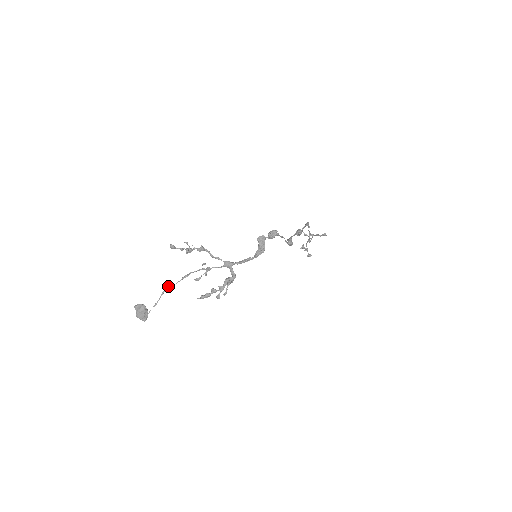
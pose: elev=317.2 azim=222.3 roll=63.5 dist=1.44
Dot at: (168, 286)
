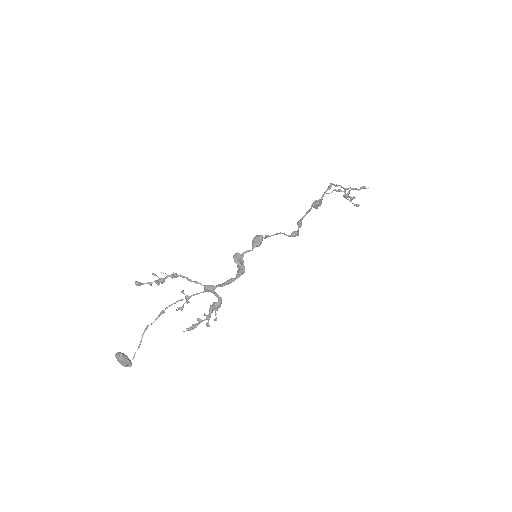
Dot at: occluded
